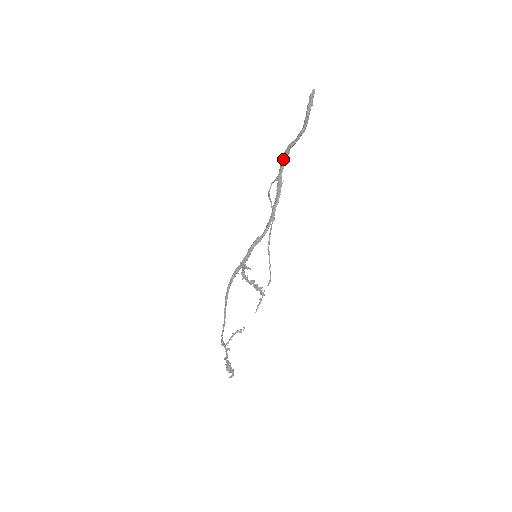
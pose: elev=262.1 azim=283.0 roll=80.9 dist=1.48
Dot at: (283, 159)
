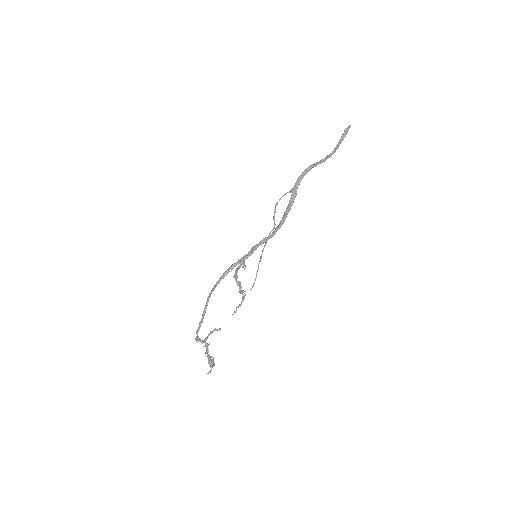
Dot at: (302, 176)
